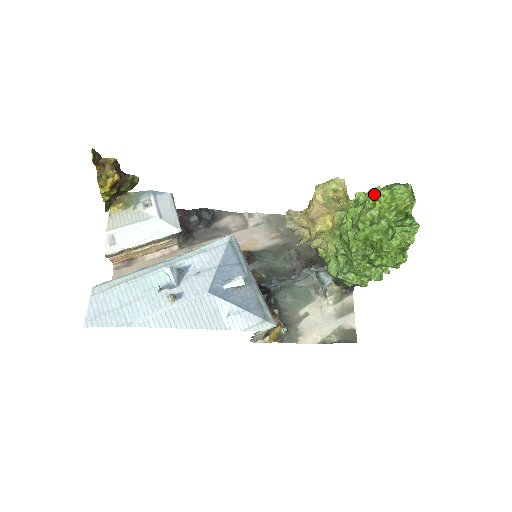
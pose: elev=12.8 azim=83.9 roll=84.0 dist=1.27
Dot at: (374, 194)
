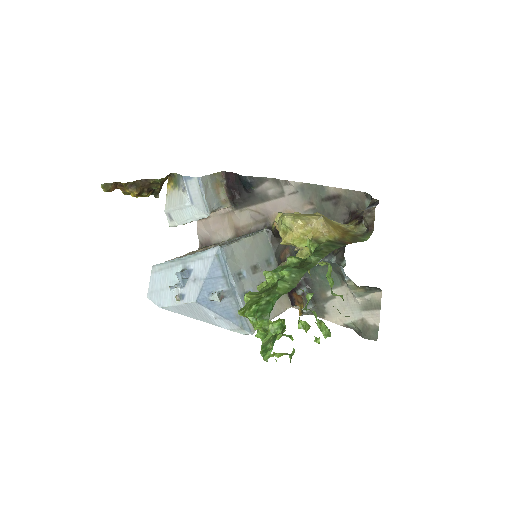
Dot at: (246, 302)
